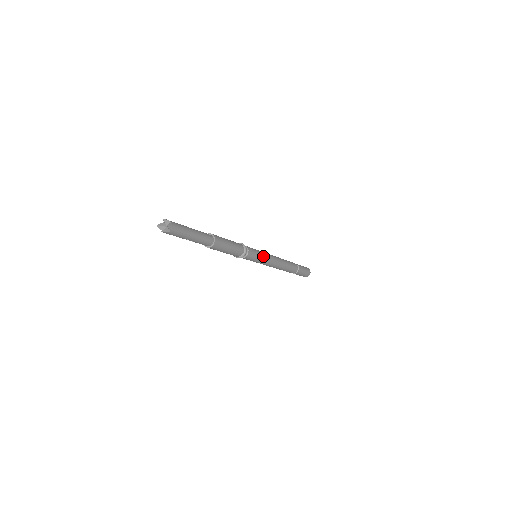
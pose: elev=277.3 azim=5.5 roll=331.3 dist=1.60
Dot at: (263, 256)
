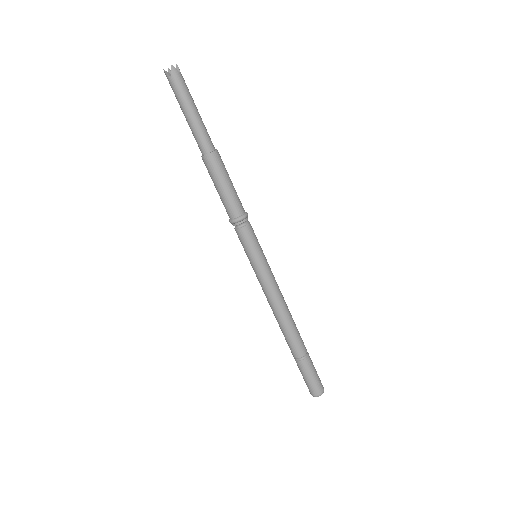
Dot at: (262, 261)
